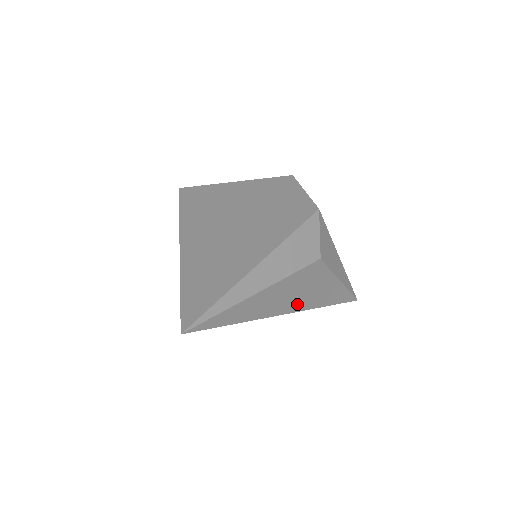
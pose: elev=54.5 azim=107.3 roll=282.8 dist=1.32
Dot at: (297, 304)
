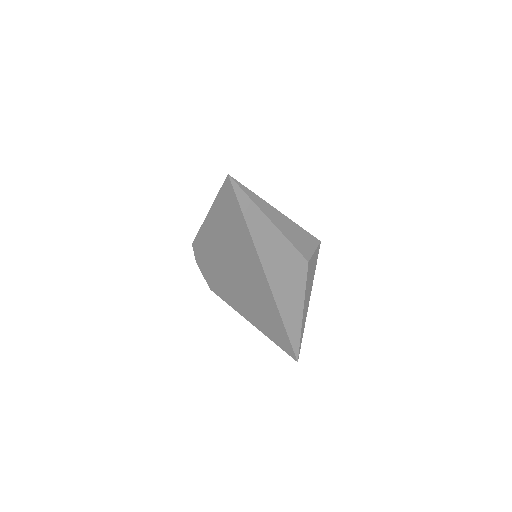
Dot at: (275, 280)
